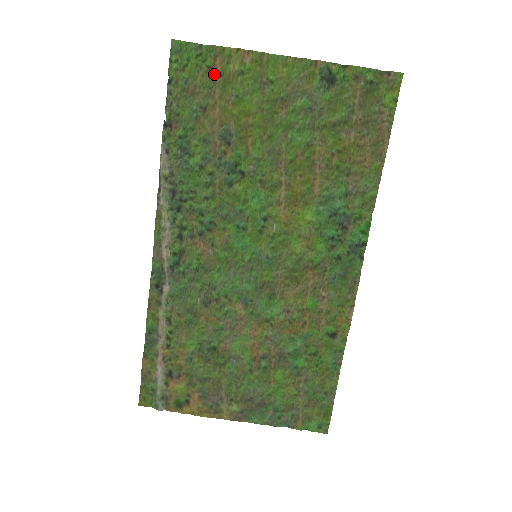
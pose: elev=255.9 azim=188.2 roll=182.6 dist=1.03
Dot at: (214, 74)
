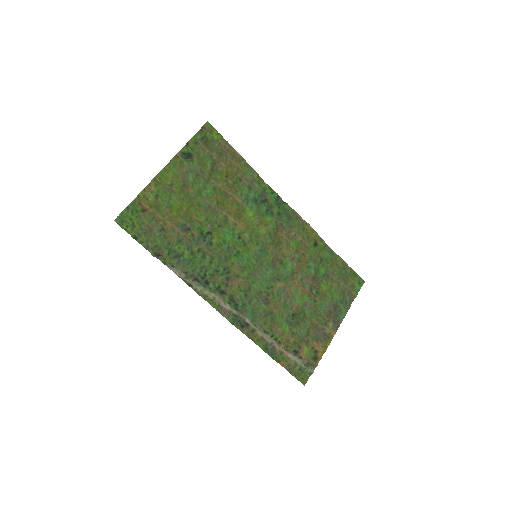
Dot at: (148, 211)
